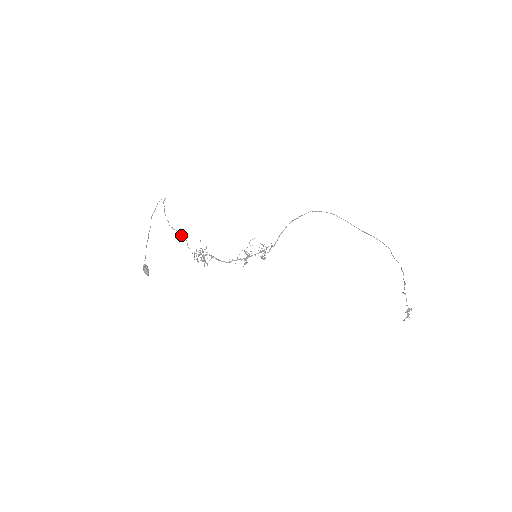
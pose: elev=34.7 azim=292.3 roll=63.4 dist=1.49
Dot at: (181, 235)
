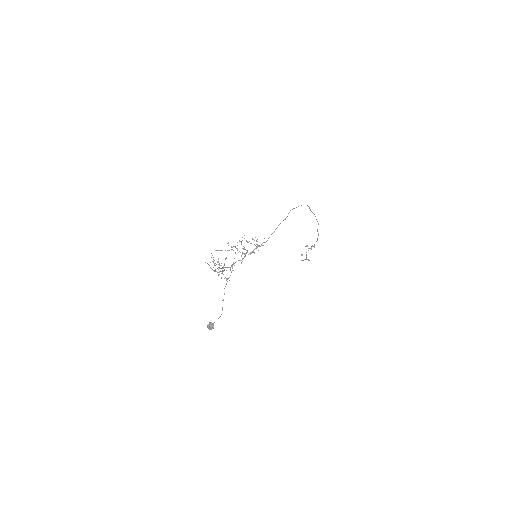
Dot at: occluded
